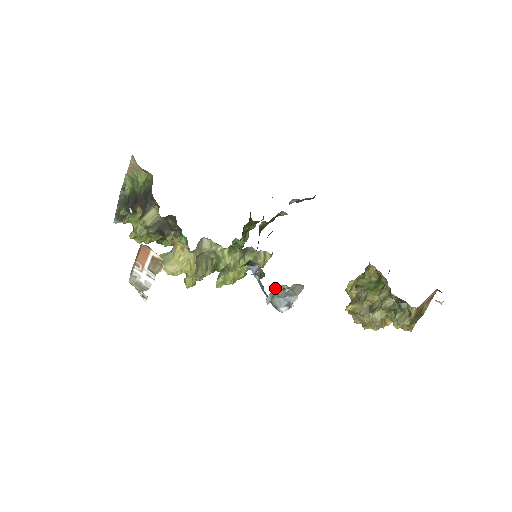
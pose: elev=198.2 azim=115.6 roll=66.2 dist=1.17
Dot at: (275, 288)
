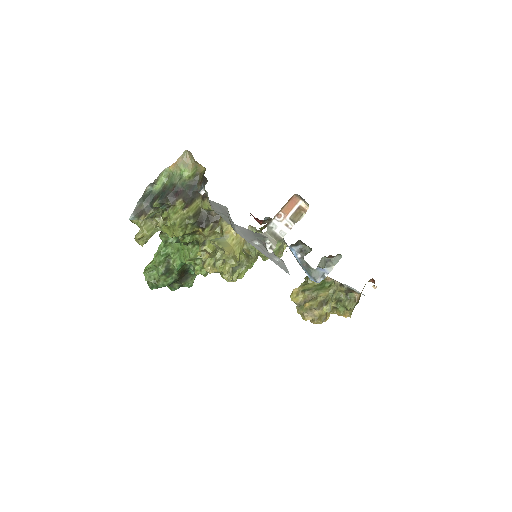
Dot at: (327, 257)
